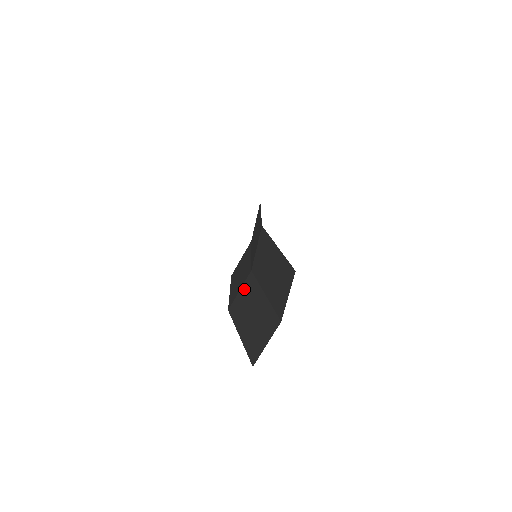
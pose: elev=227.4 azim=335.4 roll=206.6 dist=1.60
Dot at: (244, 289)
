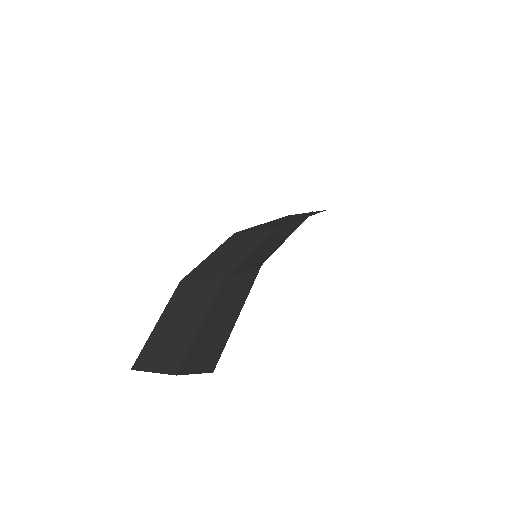
Dot at: (203, 286)
